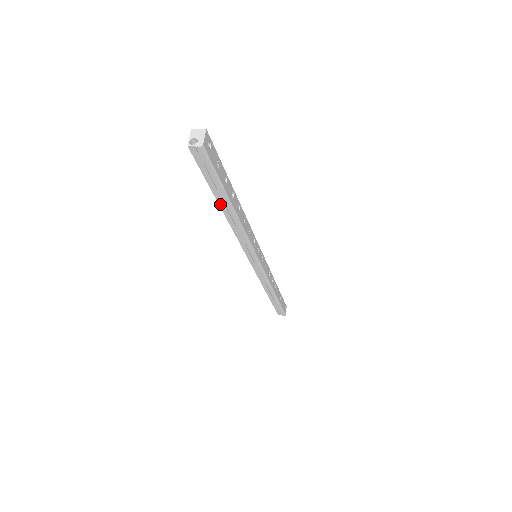
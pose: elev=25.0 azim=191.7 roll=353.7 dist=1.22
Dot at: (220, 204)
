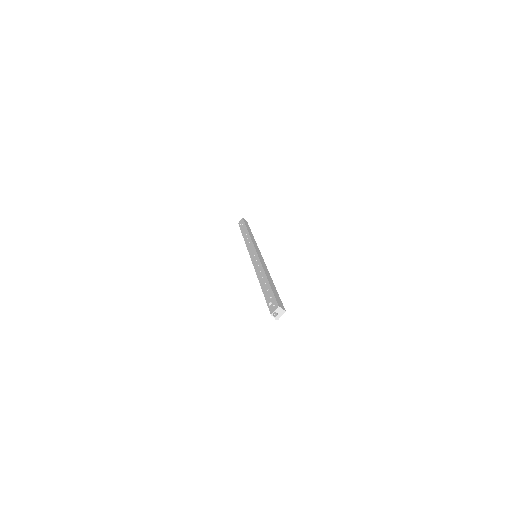
Dot at: (262, 288)
